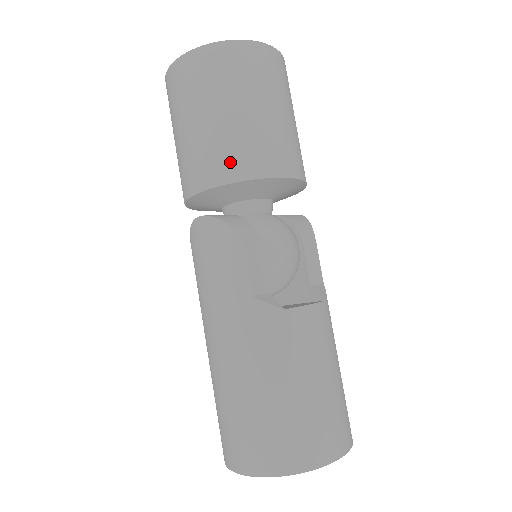
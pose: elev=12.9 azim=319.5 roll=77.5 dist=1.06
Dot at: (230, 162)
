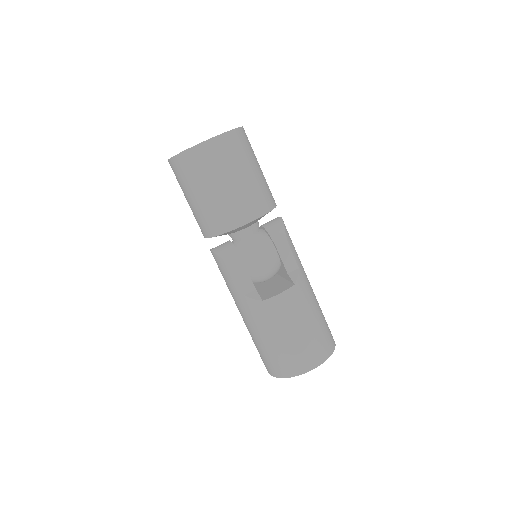
Dot at: (211, 225)
